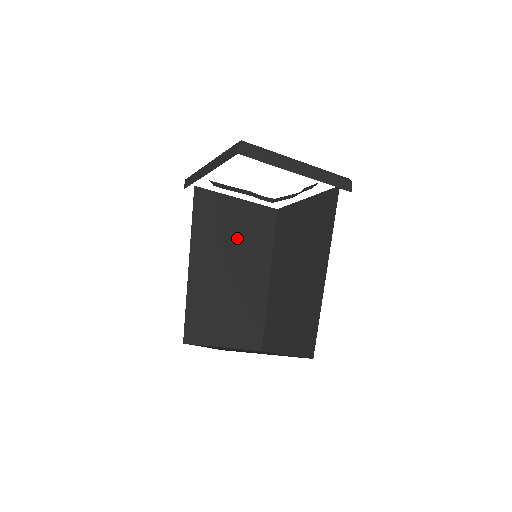
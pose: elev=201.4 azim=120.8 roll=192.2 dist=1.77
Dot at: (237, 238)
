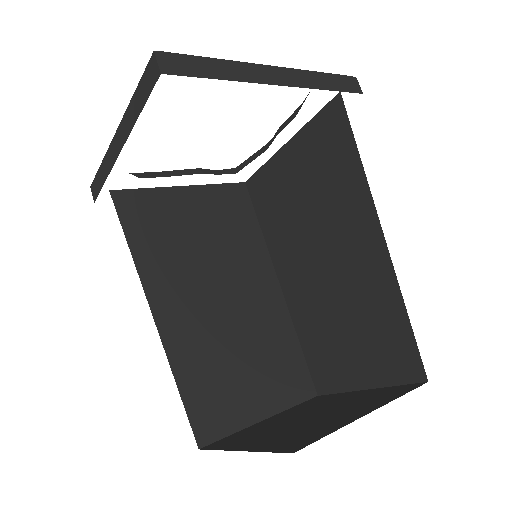
Dot at: (208, 244)
